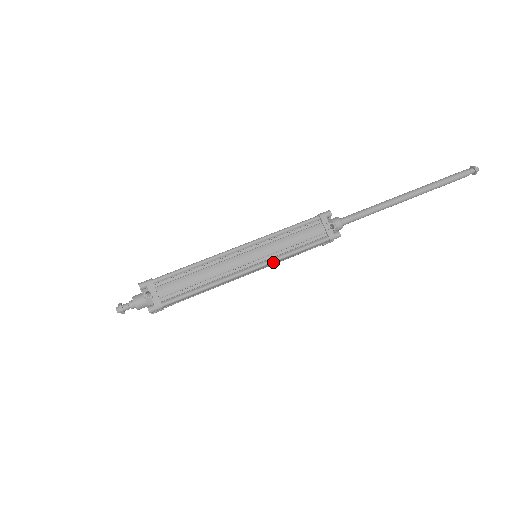
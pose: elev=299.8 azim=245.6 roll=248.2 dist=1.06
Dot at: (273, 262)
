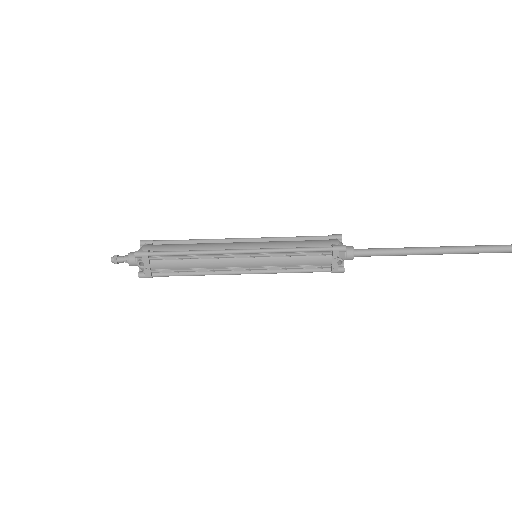
Dot at: (267, 273)
